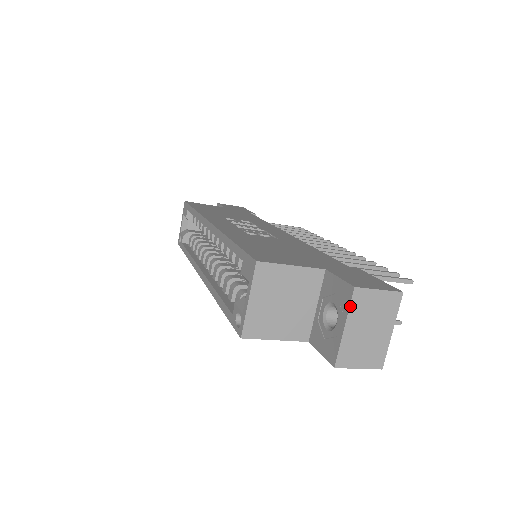
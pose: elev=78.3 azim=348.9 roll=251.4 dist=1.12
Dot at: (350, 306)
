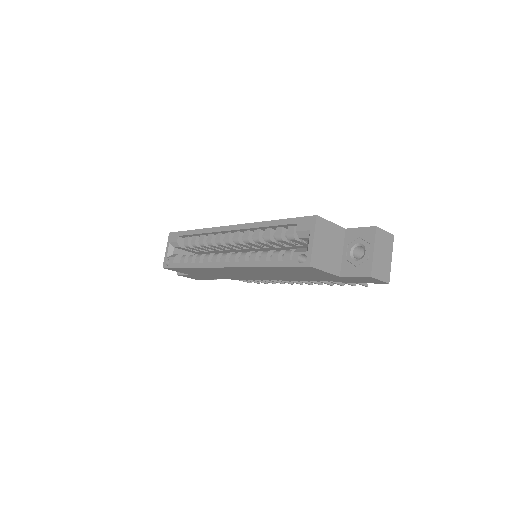
Dot at: (375, 238)
